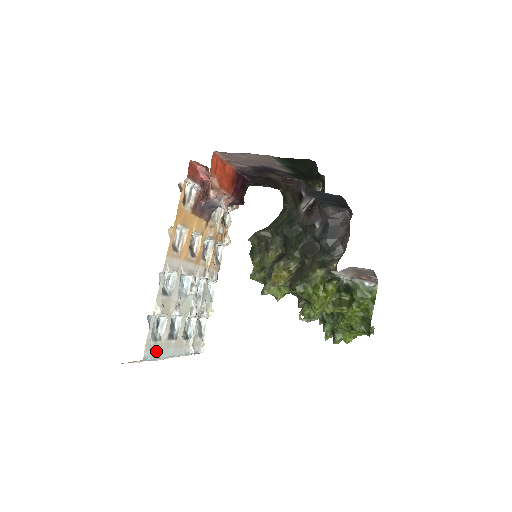
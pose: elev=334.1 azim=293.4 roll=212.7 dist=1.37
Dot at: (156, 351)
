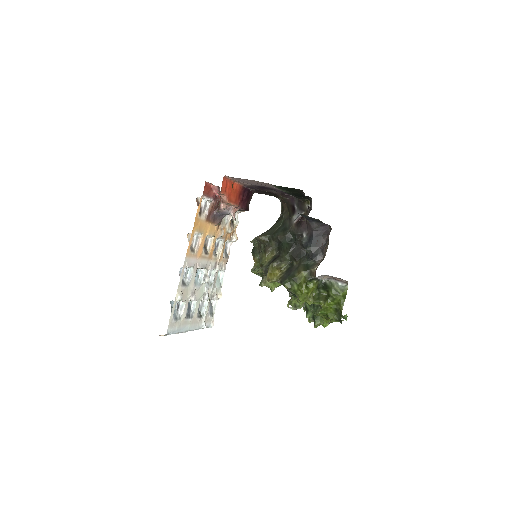
Dot at: (176, 328)
